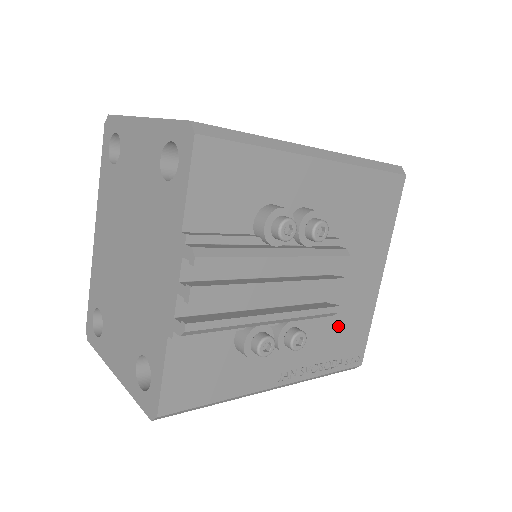
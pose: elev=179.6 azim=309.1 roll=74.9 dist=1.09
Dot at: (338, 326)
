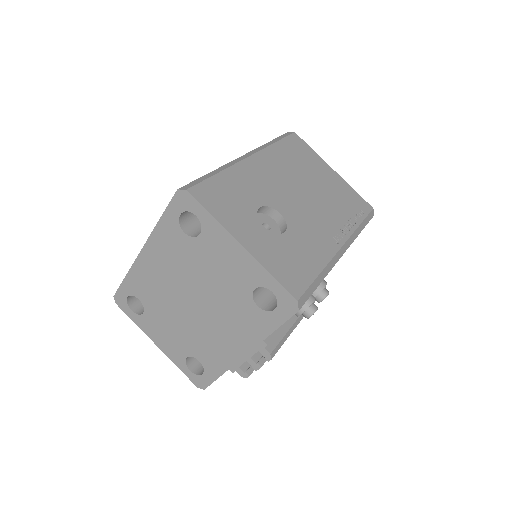
Dot at: occluded
